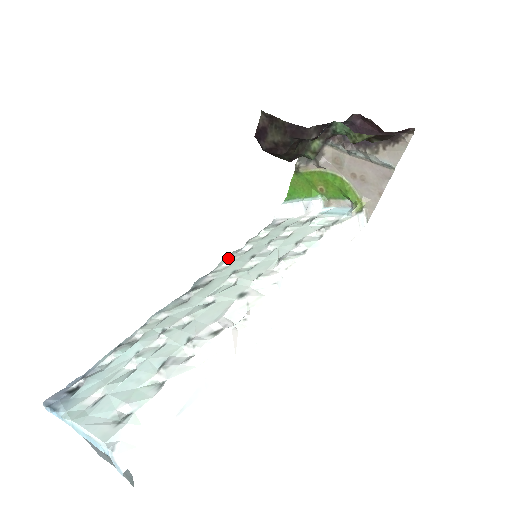
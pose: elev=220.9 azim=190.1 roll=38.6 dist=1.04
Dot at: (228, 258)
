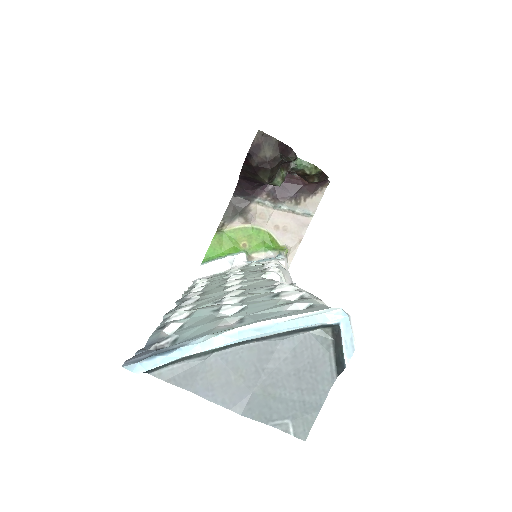
Dot at: (194, 287)
